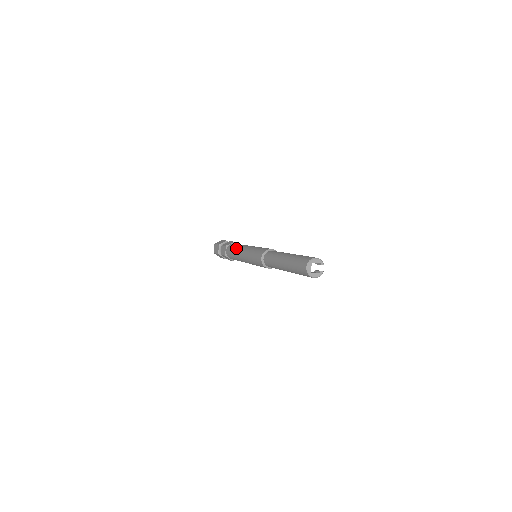
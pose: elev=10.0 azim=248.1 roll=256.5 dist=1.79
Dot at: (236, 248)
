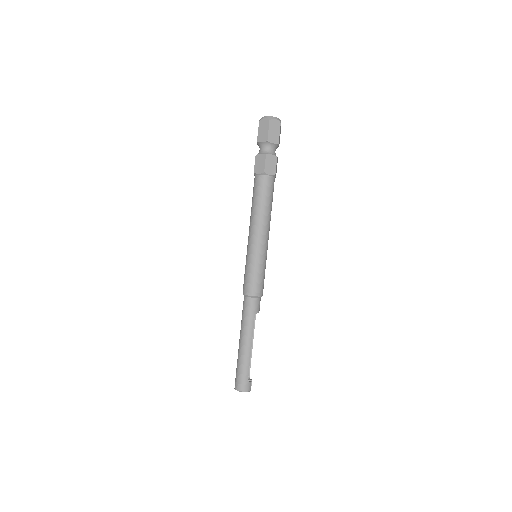
Dot at: (251, 210)
